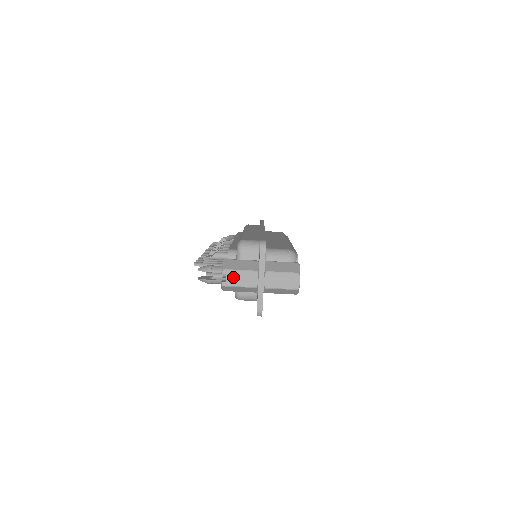
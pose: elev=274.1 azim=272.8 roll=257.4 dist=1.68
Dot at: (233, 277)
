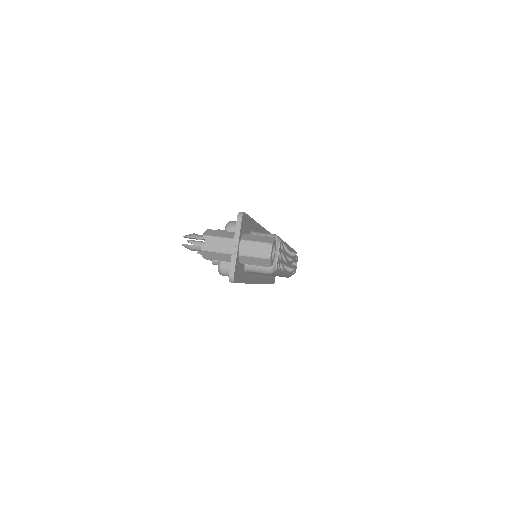
Dot at: (211, 242)
